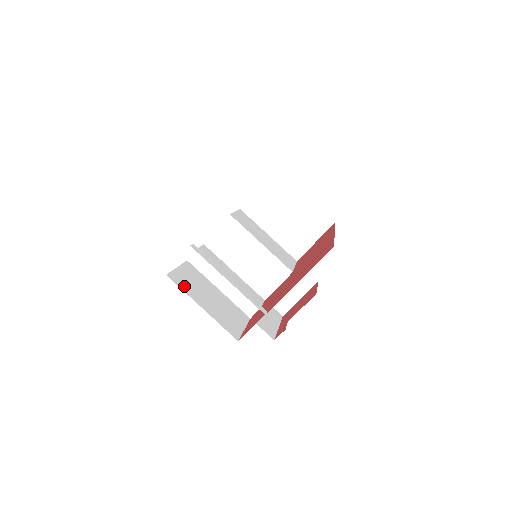
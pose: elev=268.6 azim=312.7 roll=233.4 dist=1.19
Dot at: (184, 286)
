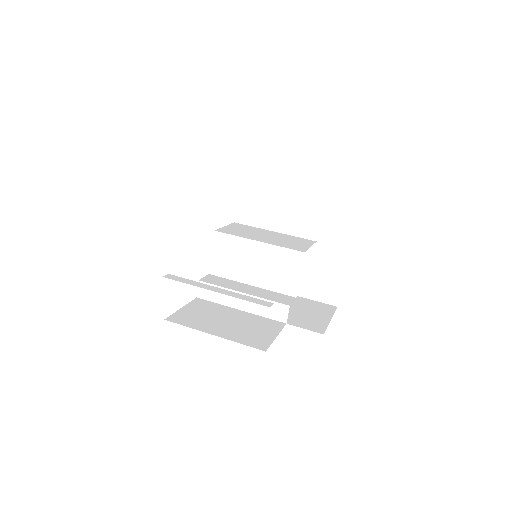
Dot at: (189, 322)
